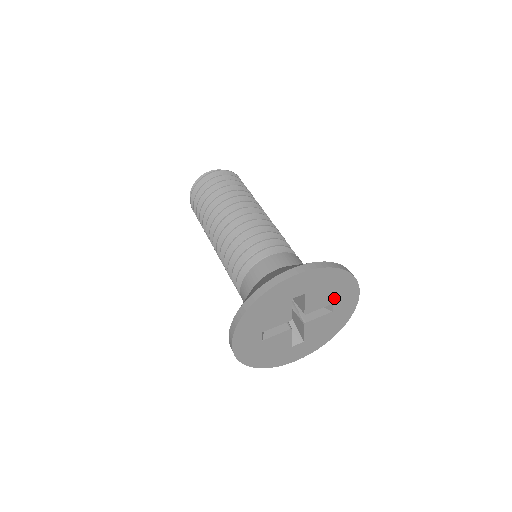
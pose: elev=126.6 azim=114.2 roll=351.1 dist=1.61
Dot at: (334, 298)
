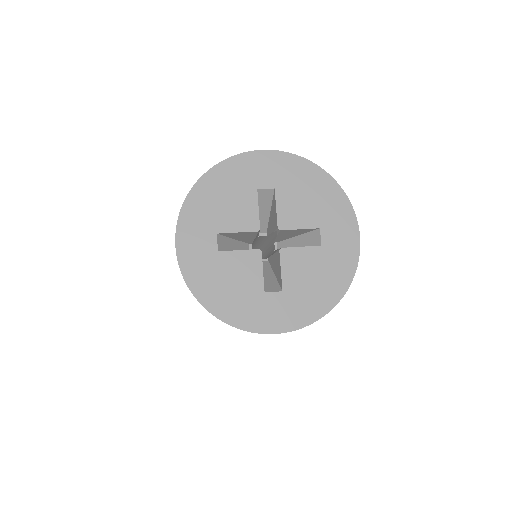
Dot at: (320, 219)
